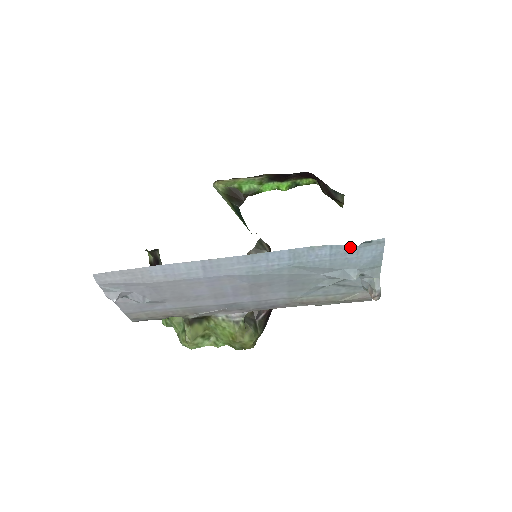
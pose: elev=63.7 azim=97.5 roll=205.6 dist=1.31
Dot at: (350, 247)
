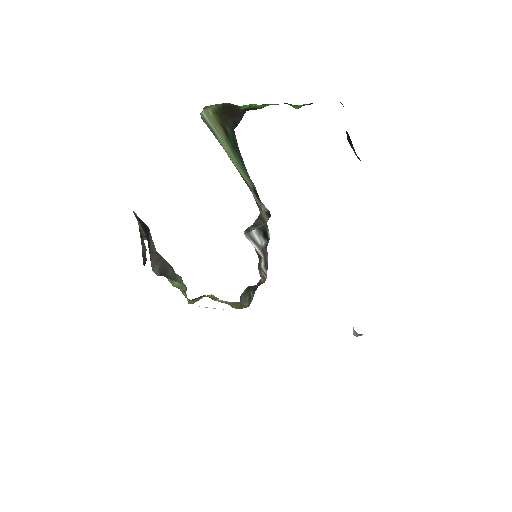
Dot at: occluded
